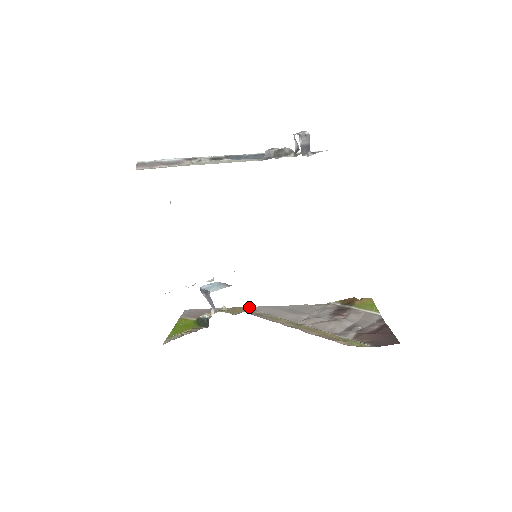
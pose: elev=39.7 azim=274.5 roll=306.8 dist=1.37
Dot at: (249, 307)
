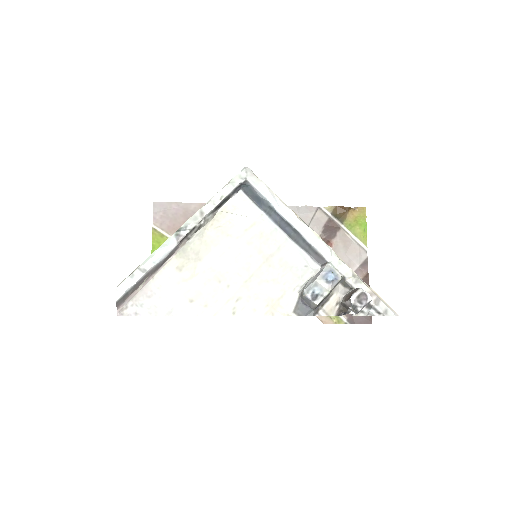
Dot at: occluded
